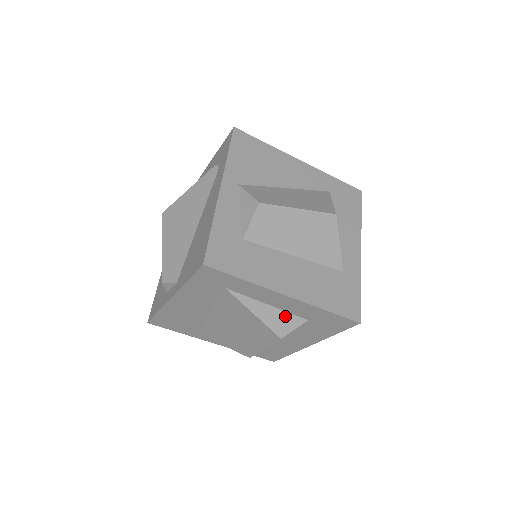
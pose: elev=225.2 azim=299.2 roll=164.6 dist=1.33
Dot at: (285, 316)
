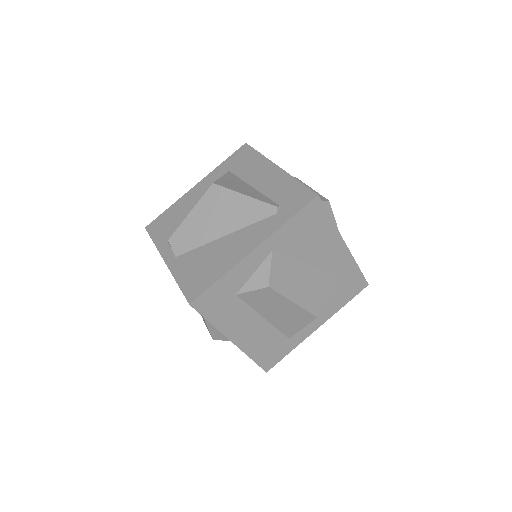
Dot at: occluded
